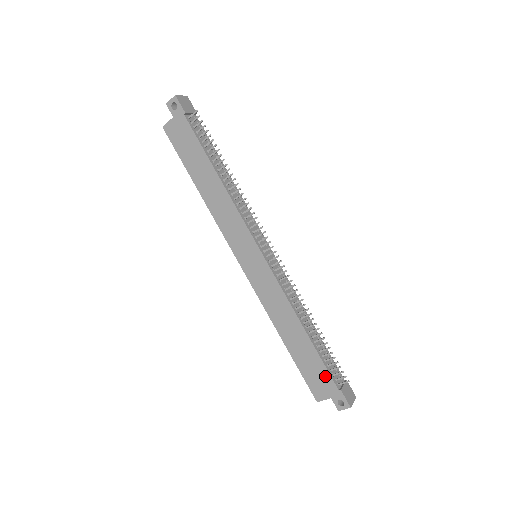
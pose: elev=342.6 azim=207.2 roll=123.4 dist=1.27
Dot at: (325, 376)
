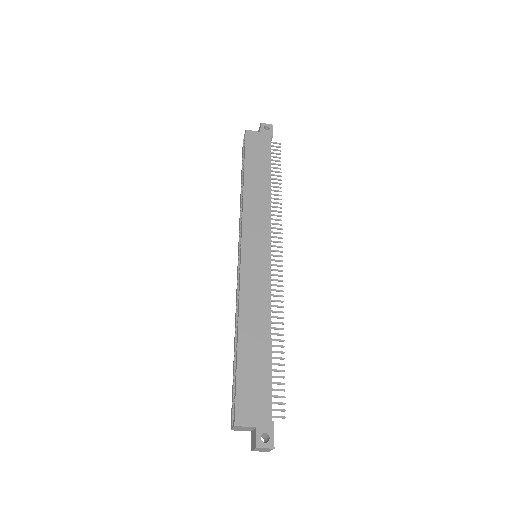
Dot at: (265, 397)
